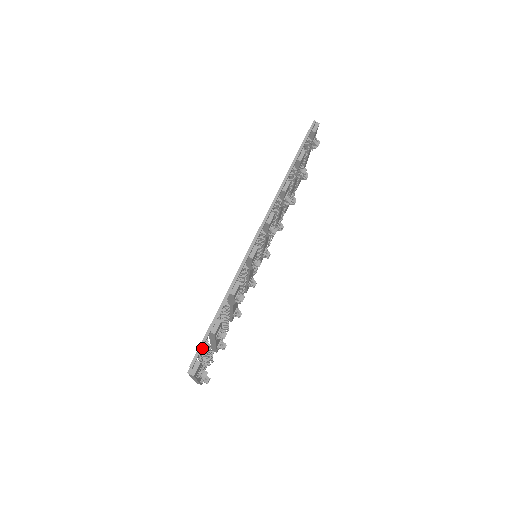
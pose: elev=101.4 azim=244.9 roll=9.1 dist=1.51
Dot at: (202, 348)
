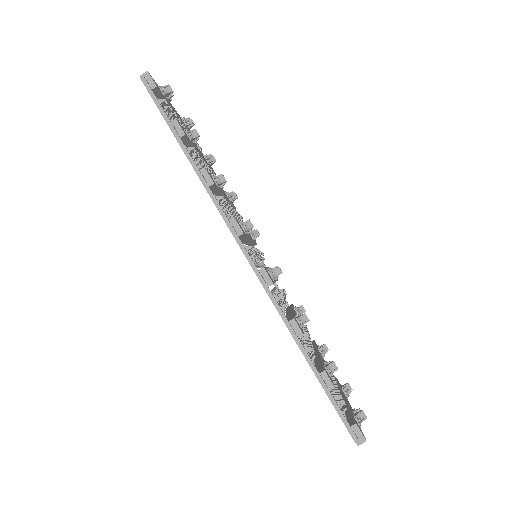
Dot at: occluded
